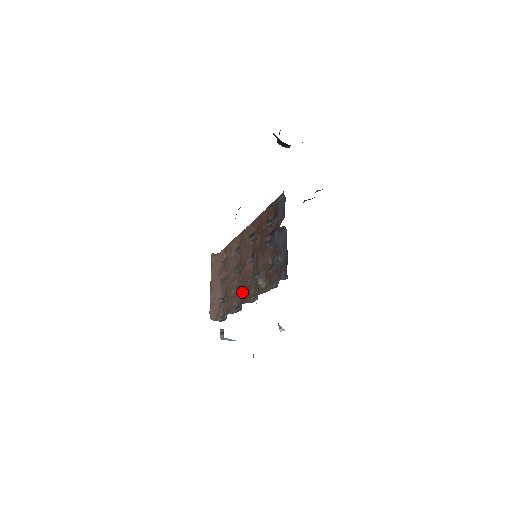
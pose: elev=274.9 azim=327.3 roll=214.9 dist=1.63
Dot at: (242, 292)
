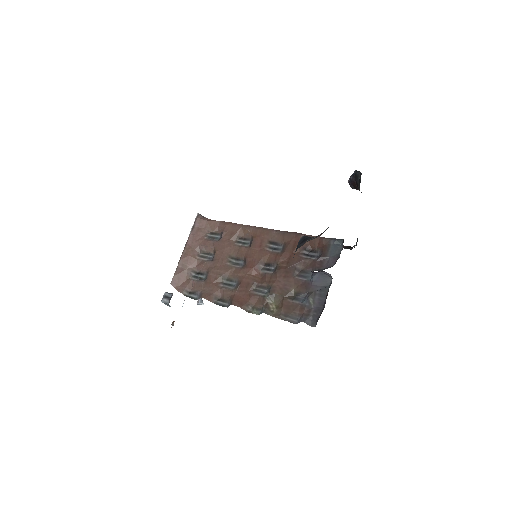
Dot at: (237, 291)
